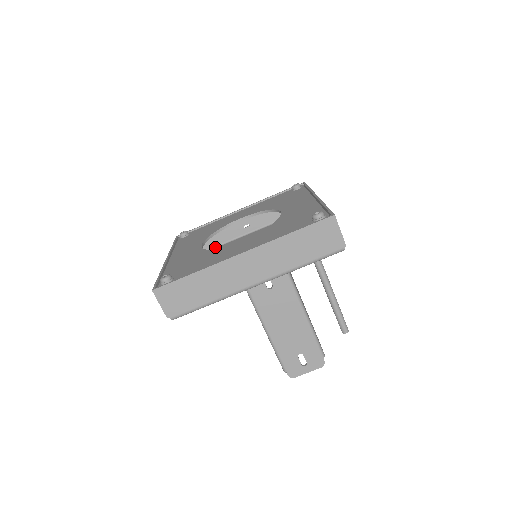
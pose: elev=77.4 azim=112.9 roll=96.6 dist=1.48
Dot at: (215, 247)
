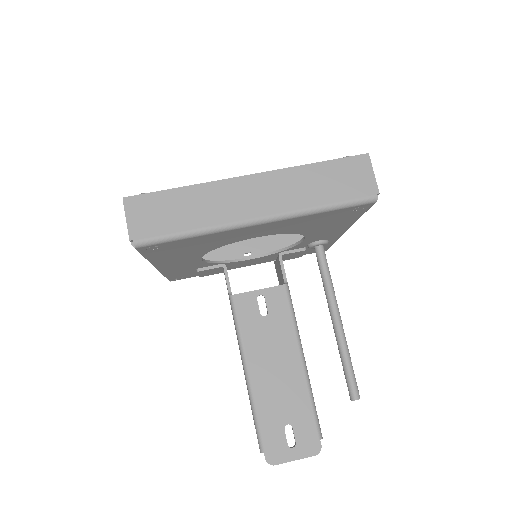
Dot at: occluded
